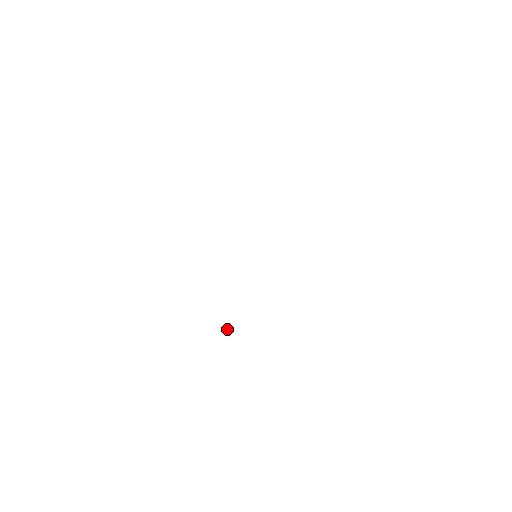
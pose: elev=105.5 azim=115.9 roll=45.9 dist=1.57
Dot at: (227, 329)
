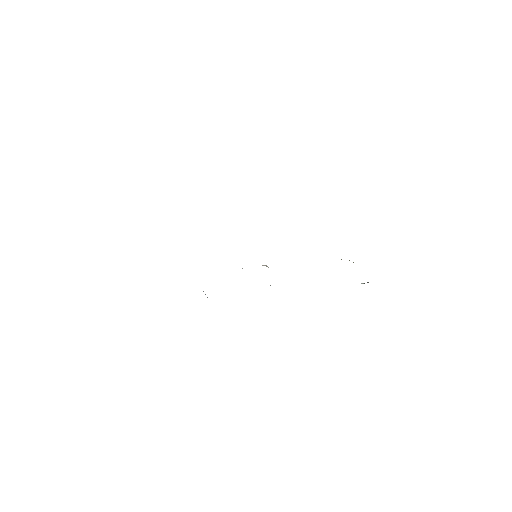
Dot at: occluded
